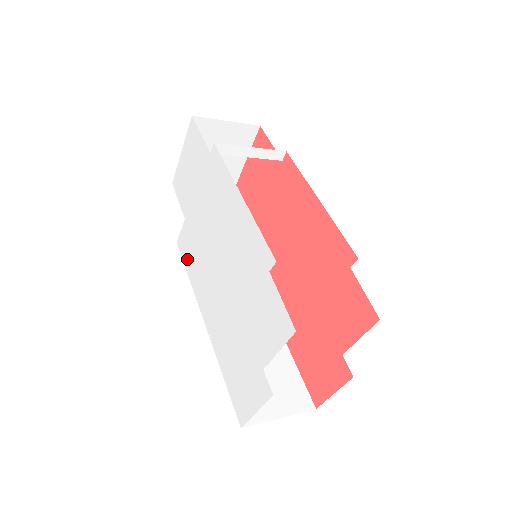
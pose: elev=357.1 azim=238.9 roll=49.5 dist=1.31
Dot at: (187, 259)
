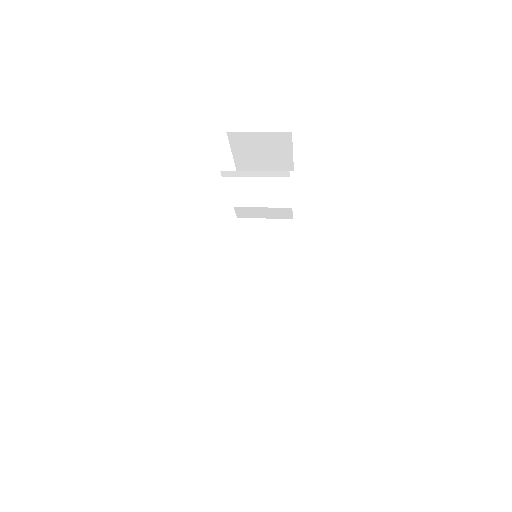
Dot at: occluded
